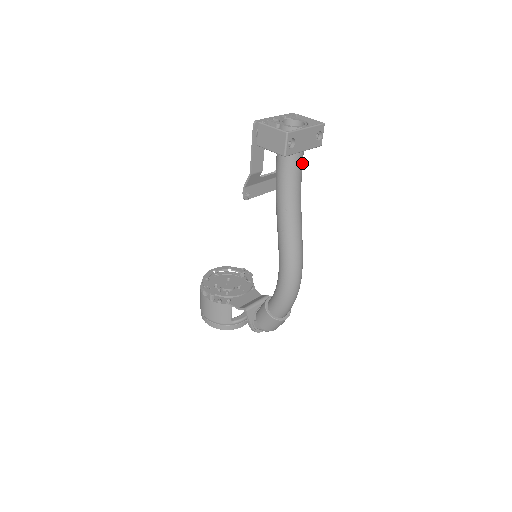
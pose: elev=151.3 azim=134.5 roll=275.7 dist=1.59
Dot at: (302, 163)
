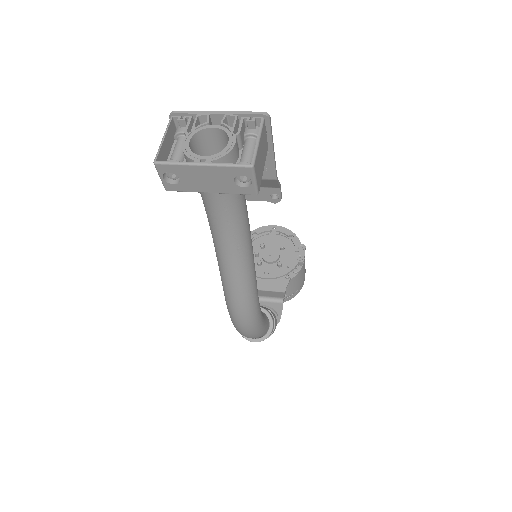
Dot at: (229, 203)
